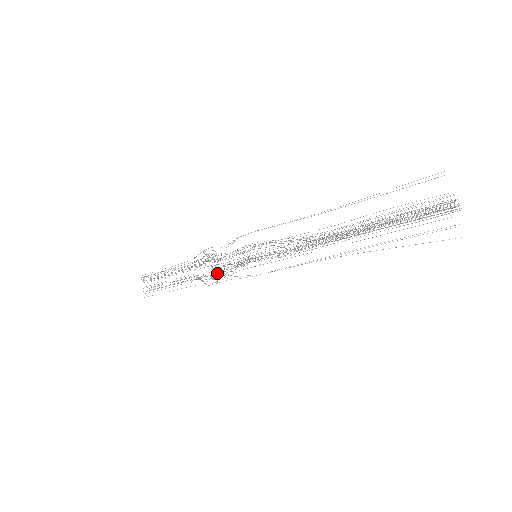
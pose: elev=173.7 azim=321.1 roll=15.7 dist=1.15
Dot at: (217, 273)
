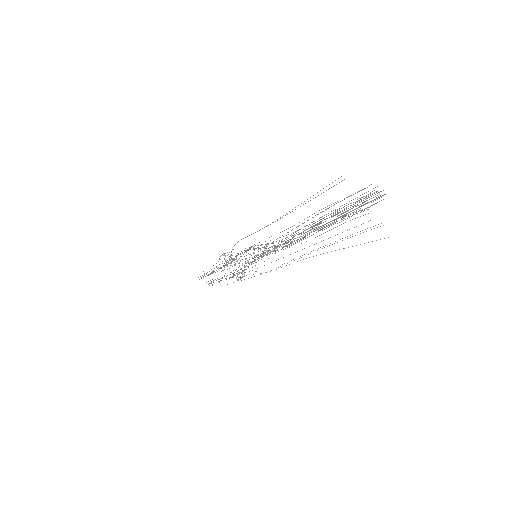
Dot at: (239, 272)
